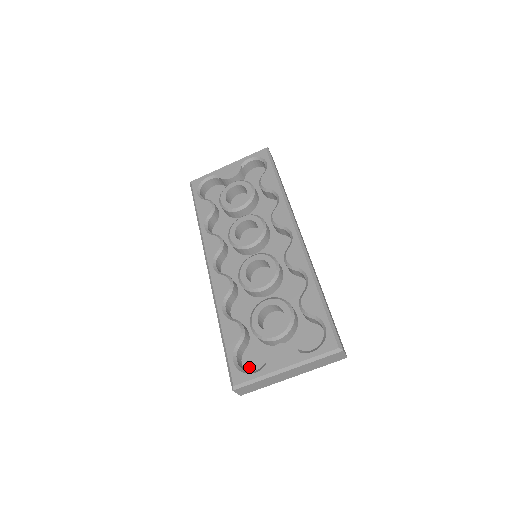
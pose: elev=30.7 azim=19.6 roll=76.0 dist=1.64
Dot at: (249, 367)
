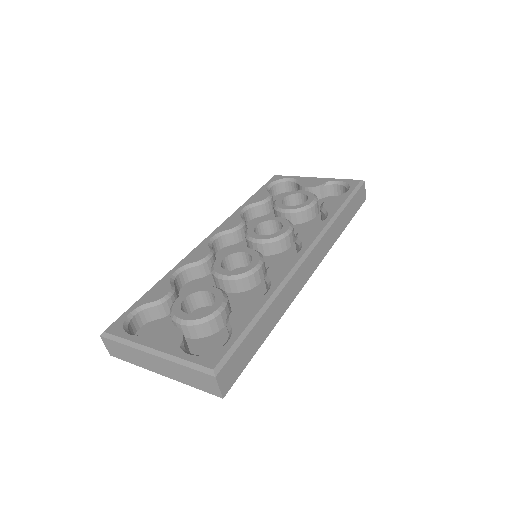
Dot at: occluded
